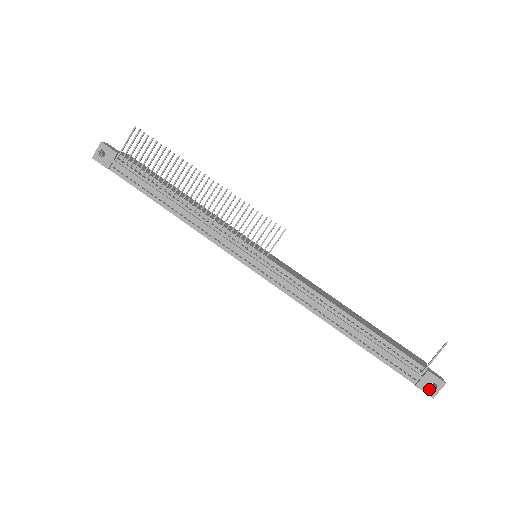
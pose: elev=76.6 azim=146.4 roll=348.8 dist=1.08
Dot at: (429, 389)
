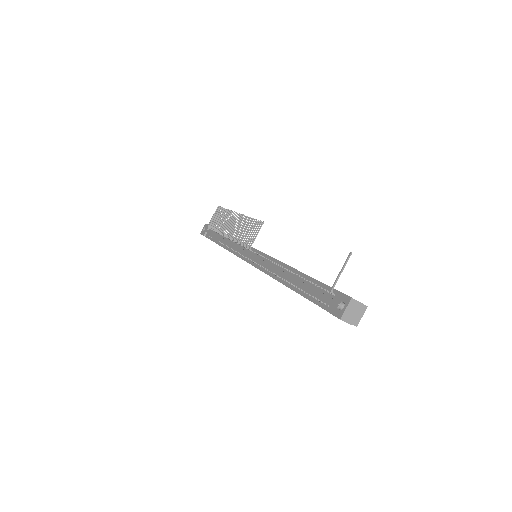
Dot at: (337, 310)
